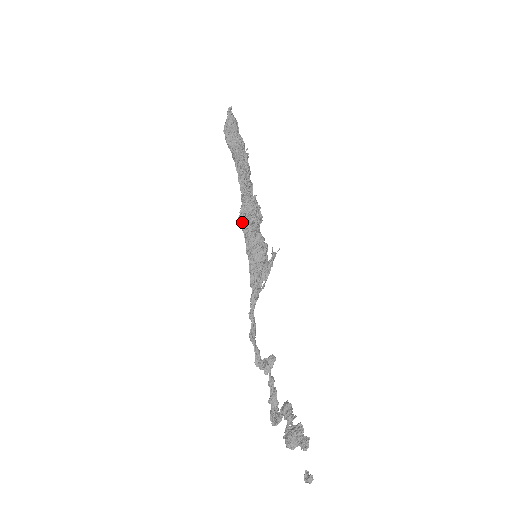
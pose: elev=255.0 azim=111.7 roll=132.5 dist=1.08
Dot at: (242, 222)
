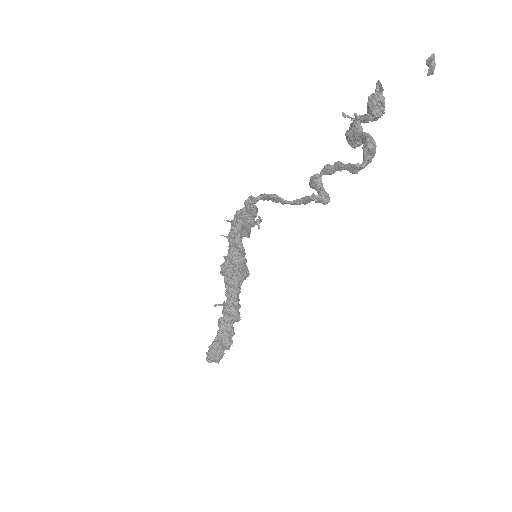
Dot at: (224, 263)
